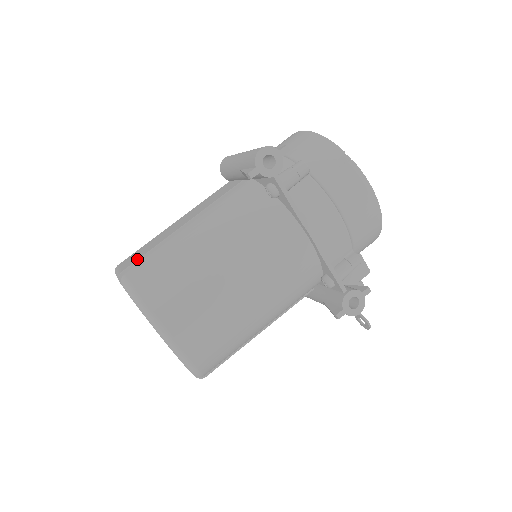
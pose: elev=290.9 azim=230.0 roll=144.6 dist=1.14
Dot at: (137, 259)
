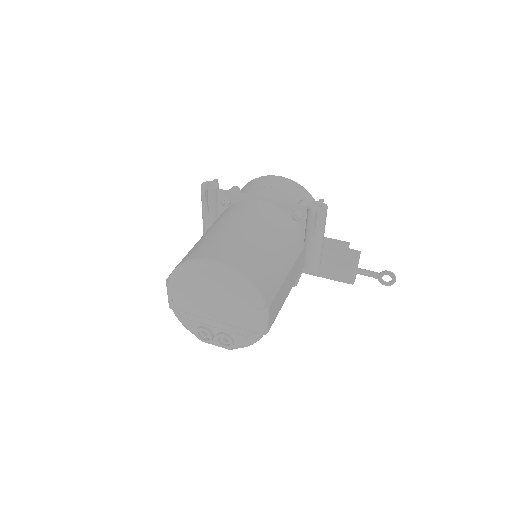
Dot at: occluded
